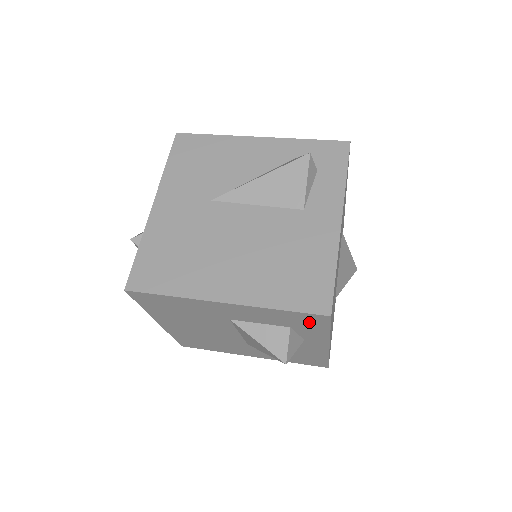
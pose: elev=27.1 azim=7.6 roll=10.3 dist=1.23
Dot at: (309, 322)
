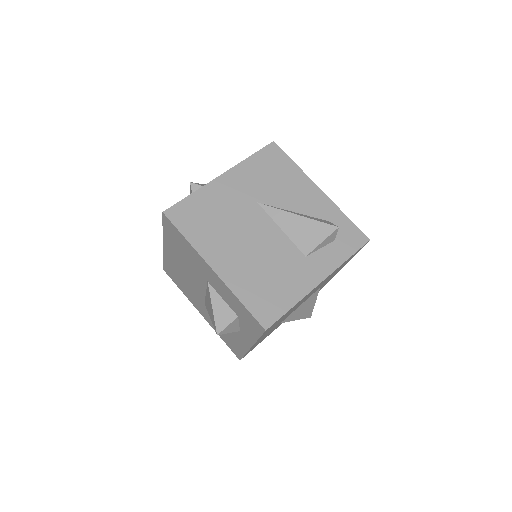
Dot at: (251, 323)
